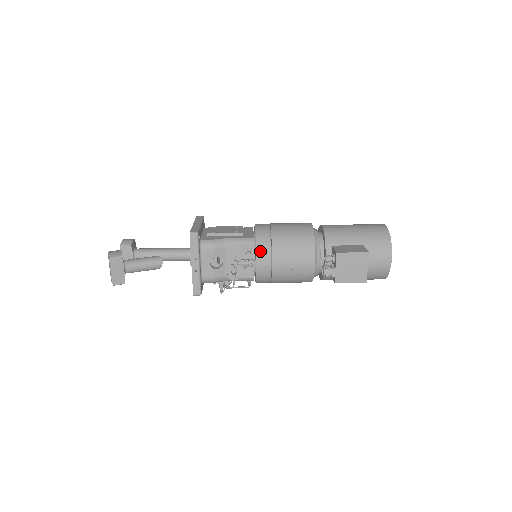
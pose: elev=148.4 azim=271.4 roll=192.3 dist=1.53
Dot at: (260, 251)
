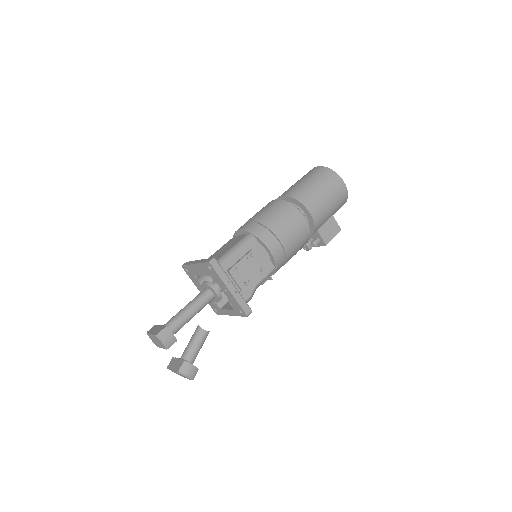
Dot at: occluded
